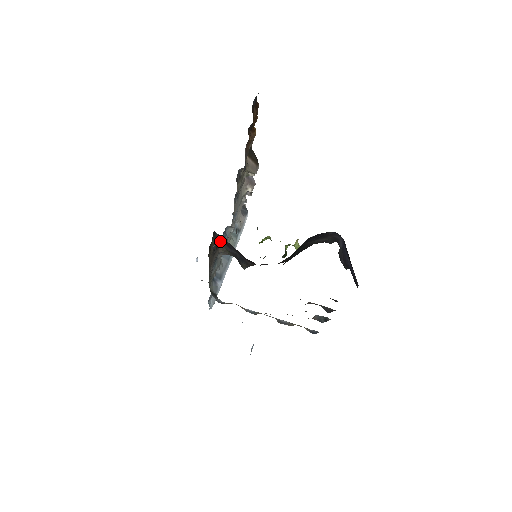
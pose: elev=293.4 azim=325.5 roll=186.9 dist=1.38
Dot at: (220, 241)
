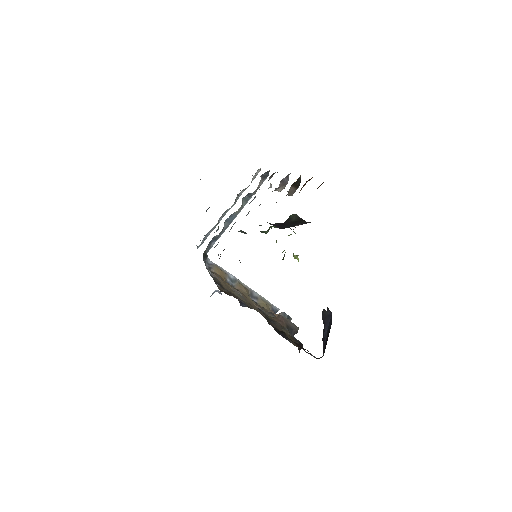
Dot at: occluded
